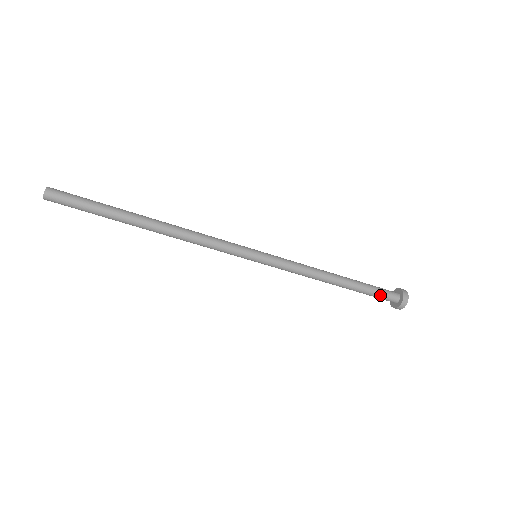
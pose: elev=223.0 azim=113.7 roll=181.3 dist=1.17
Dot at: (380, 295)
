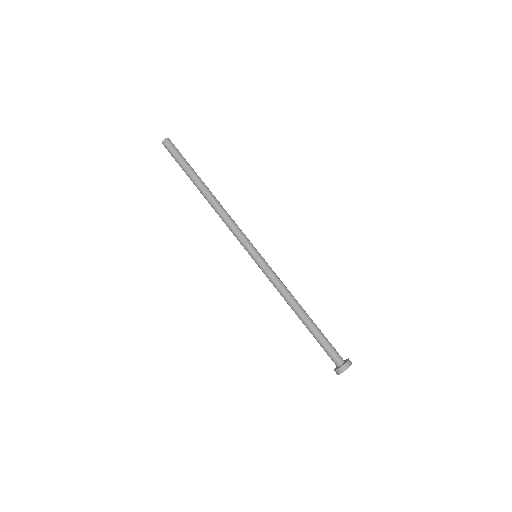
Dot at: (329, 348)
